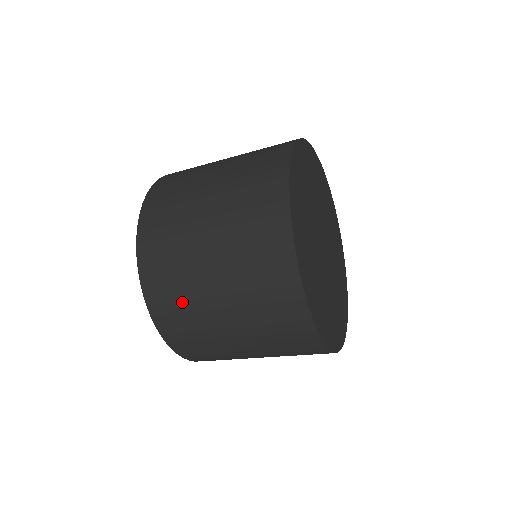
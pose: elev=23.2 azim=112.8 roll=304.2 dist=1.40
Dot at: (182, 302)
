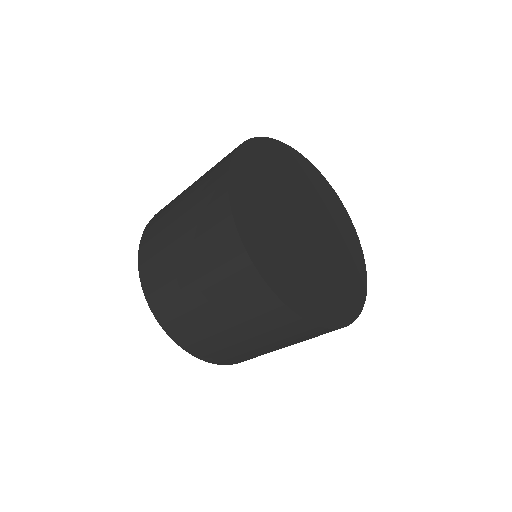
Dot at: (183, 316)
